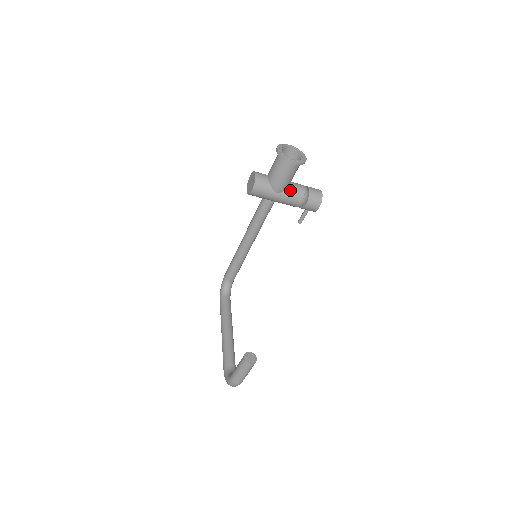
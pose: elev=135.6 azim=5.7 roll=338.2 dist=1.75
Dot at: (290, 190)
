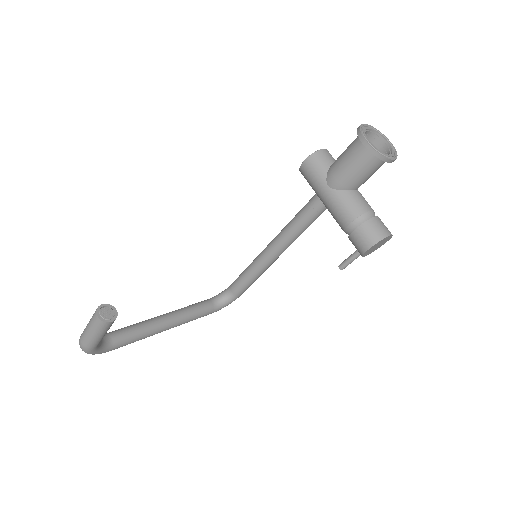
Dot at: (347, 195)
